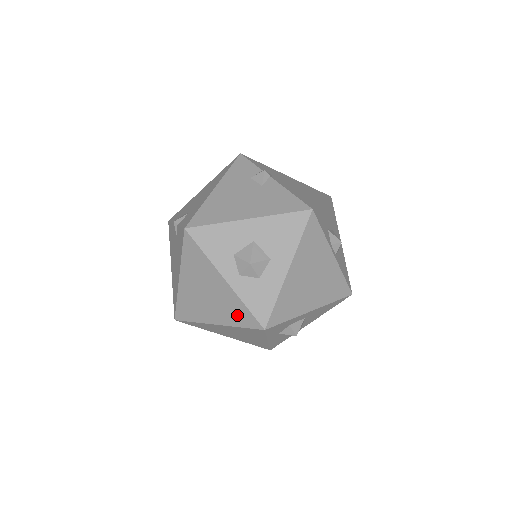
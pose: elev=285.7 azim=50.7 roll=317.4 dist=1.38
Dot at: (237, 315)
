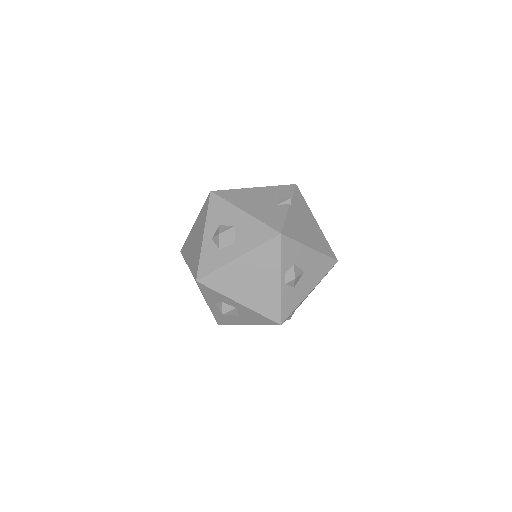
Dot at: (195, 263)
